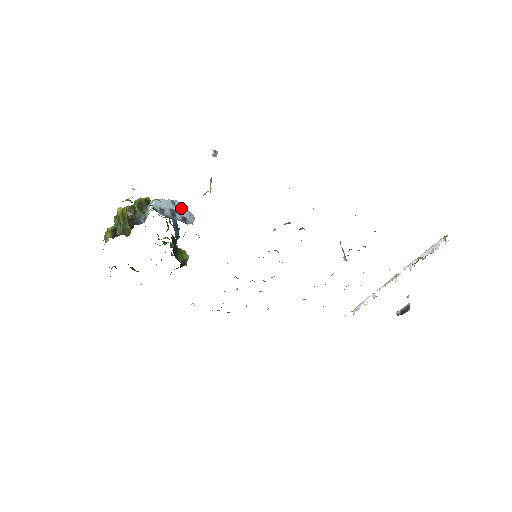
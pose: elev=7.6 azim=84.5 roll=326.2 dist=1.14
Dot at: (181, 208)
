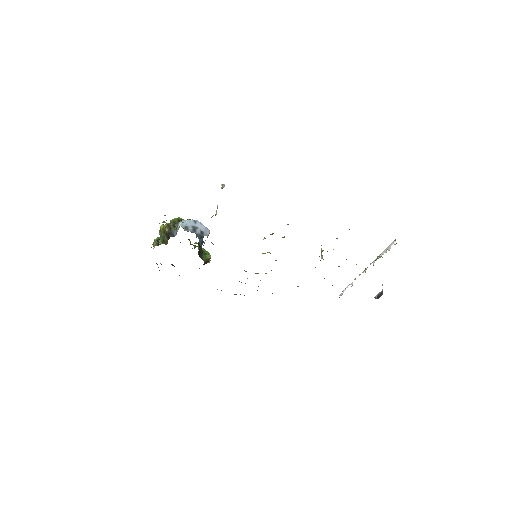
Dot at: (200, 225)
